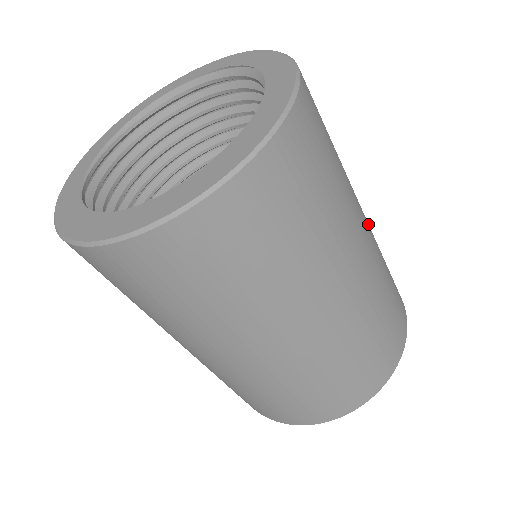
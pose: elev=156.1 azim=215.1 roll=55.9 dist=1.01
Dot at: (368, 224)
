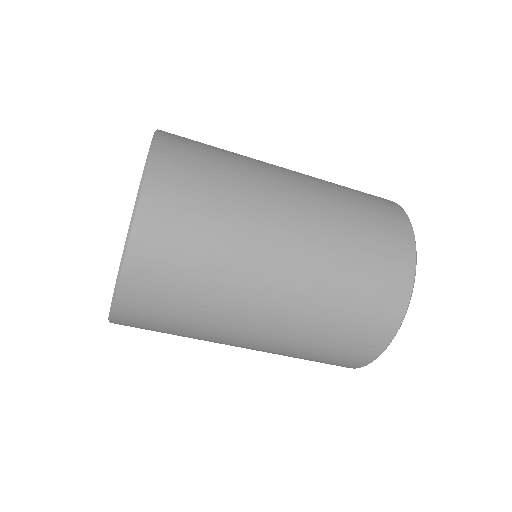
Dot at: occluded
